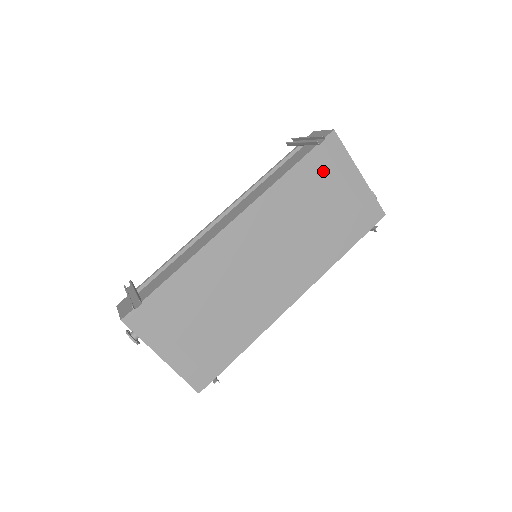
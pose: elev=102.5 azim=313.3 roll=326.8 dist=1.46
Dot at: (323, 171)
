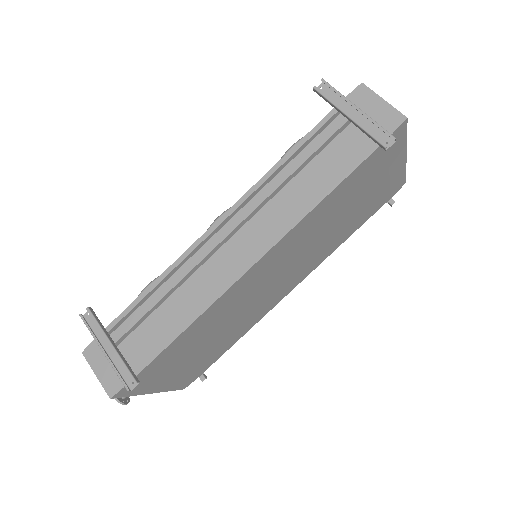
Dot at: (371, 171)
